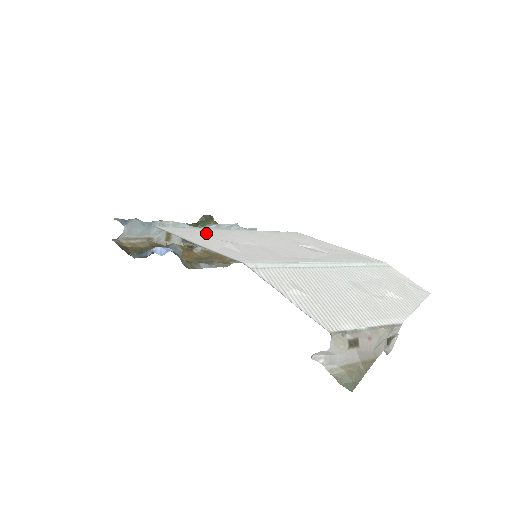
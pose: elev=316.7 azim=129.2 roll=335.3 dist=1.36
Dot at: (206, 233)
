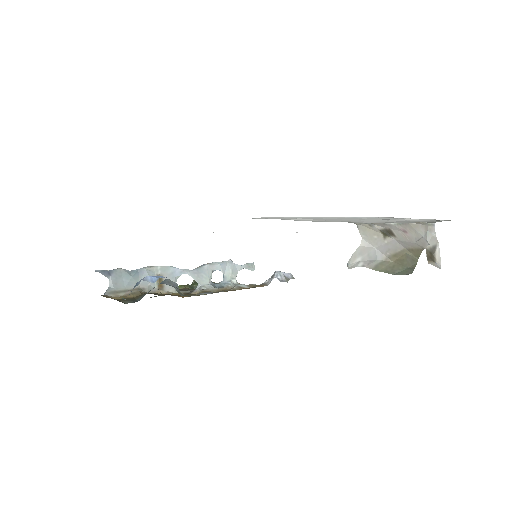
Dot at: occluded
